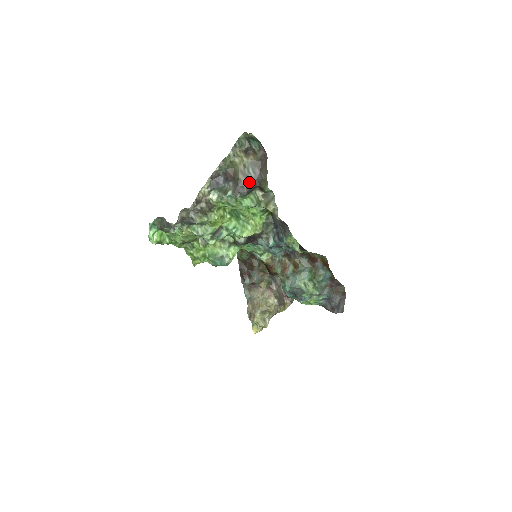
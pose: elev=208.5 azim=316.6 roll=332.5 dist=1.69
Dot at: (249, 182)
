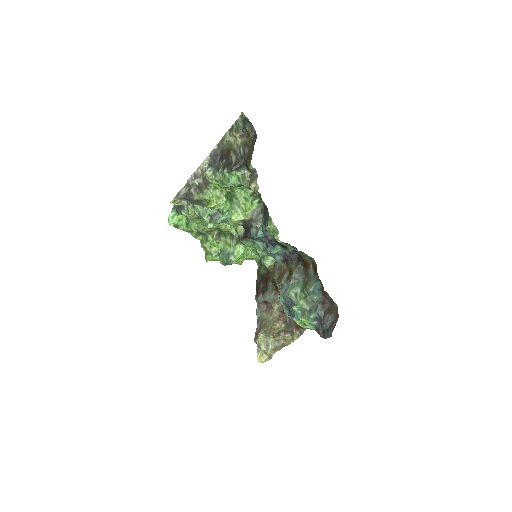
Dot at: (238, 160)
